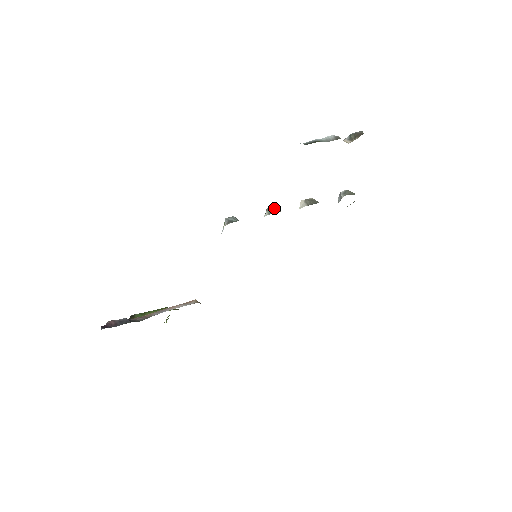
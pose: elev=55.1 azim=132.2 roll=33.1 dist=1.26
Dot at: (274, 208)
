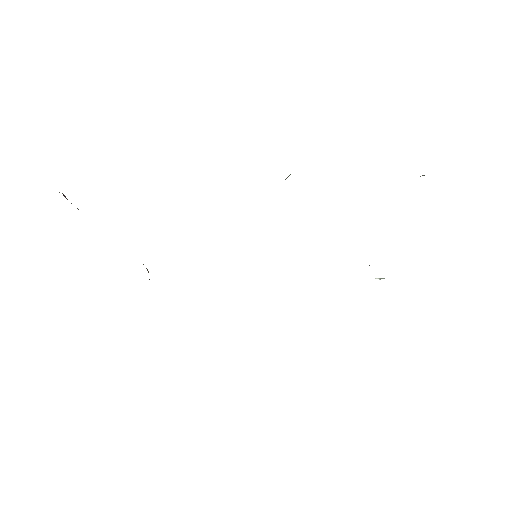
Dot at: occluded
